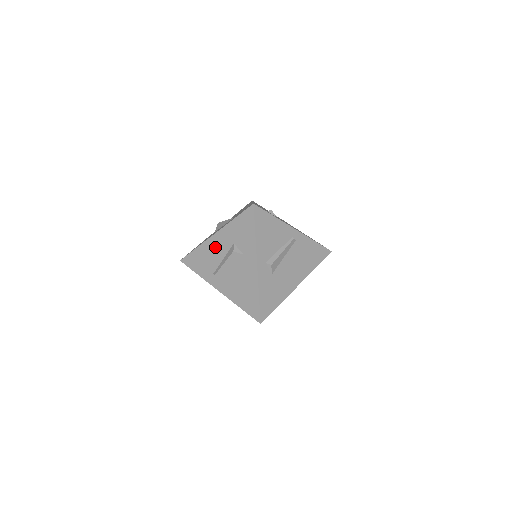
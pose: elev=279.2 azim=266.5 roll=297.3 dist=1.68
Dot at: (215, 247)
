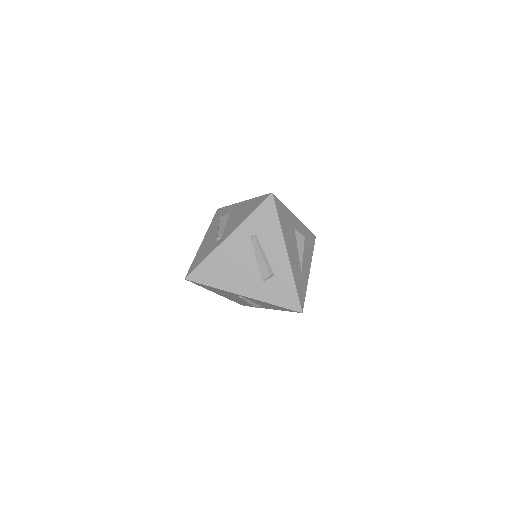
Dot at: (208, 240)
